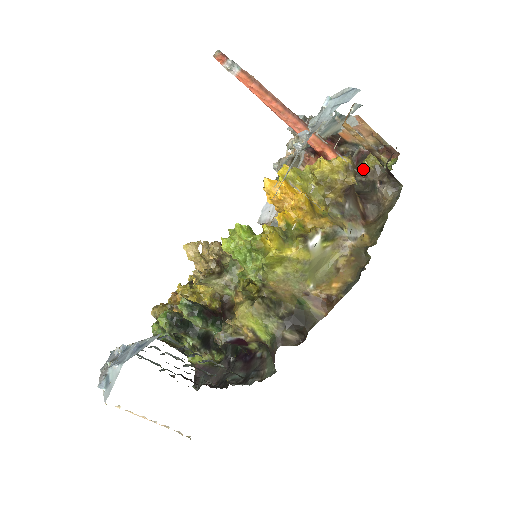
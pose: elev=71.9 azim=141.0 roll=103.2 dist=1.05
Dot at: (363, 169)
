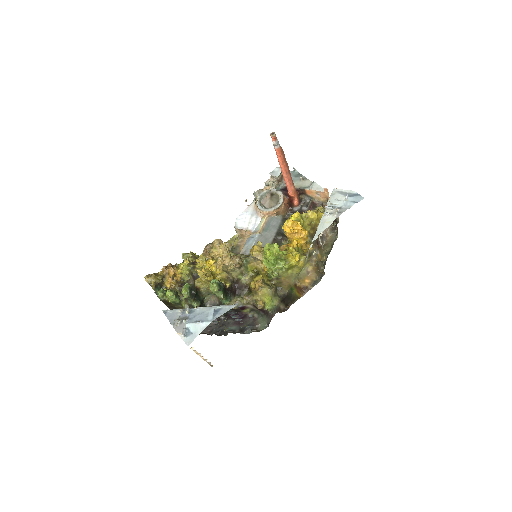
Dot at: occluded
